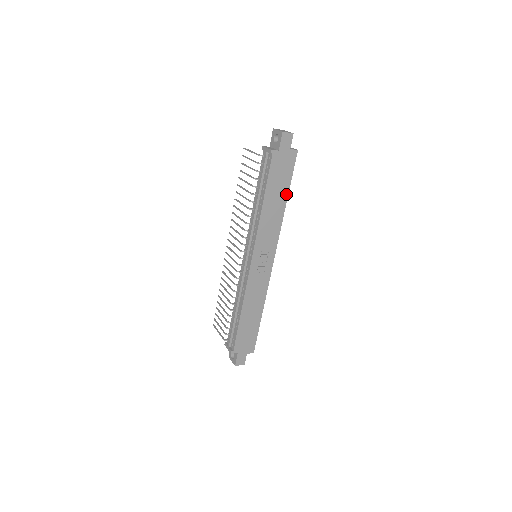
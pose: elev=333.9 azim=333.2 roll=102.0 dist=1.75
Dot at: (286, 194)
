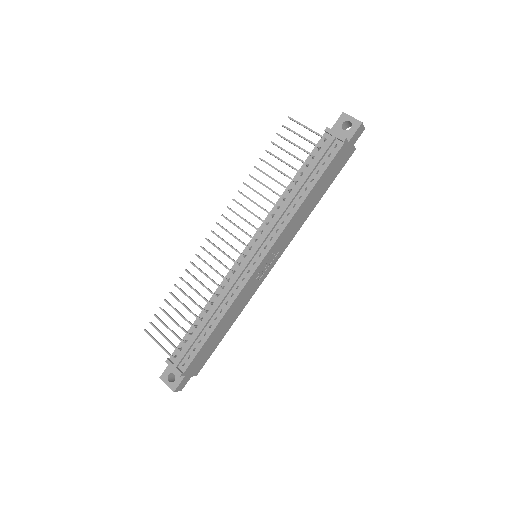
Dot at: (323, 194)
